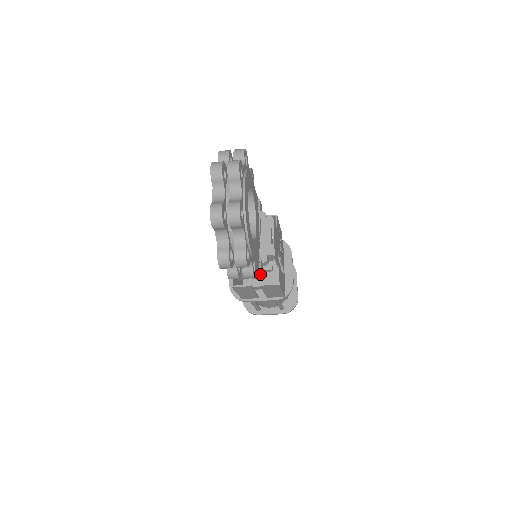
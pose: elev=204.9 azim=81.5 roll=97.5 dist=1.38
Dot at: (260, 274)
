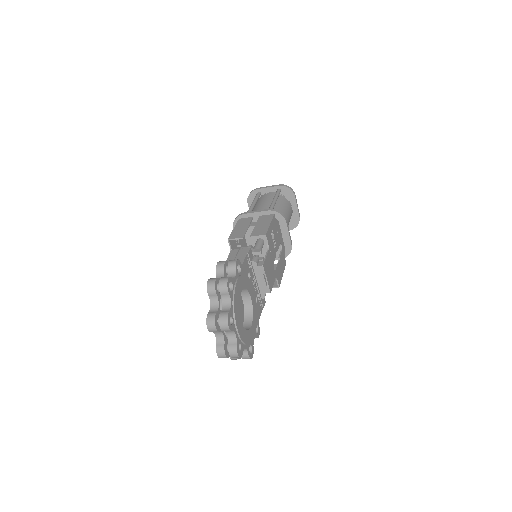
Dot at: (262, 308)
